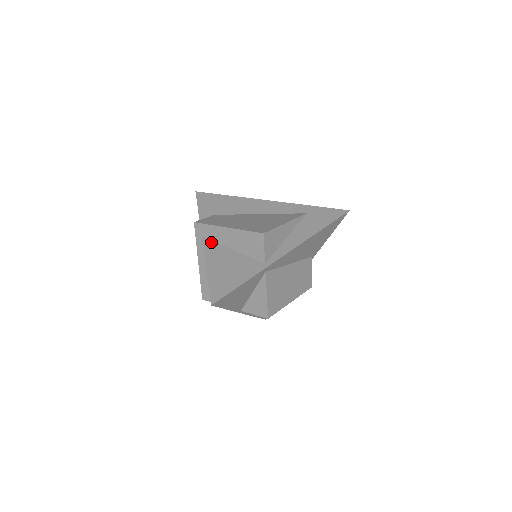
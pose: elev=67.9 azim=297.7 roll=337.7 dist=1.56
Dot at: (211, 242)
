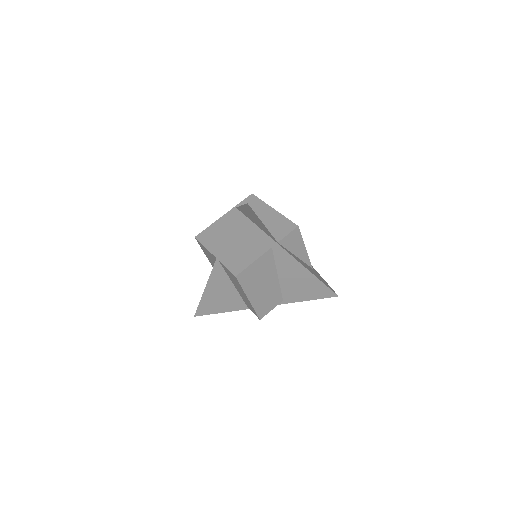
Dot at: (252, 209)
